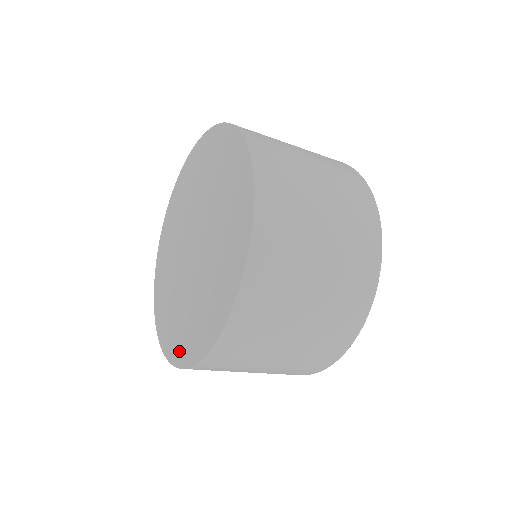
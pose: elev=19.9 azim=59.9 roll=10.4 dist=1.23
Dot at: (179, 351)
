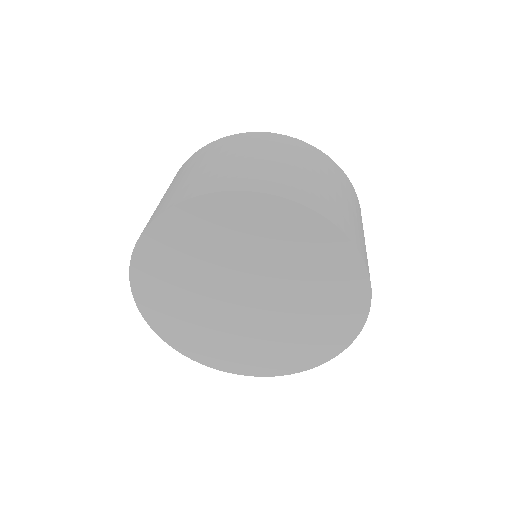
Dot at: (244, 367)
